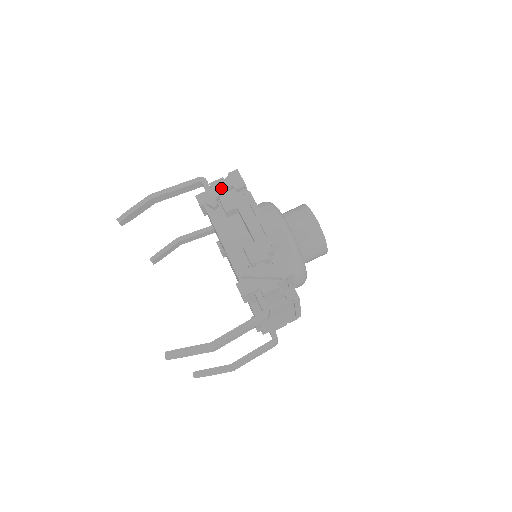
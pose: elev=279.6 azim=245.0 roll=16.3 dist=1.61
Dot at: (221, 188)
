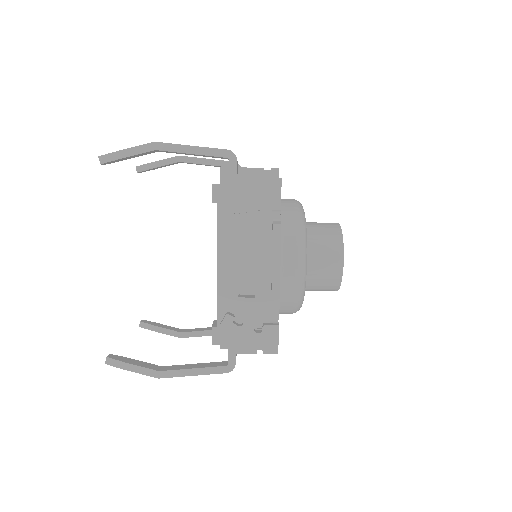
Dot at: (248, 197)
